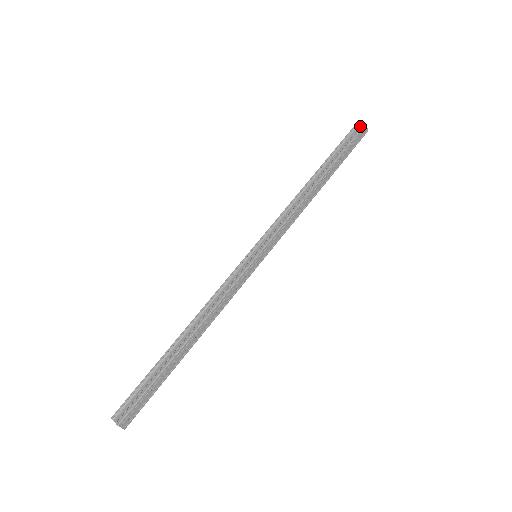
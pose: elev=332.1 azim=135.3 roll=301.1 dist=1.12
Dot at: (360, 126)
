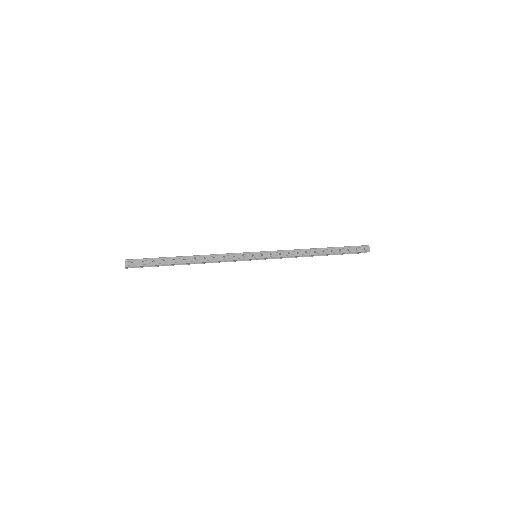
Dot at: (366, 247)
